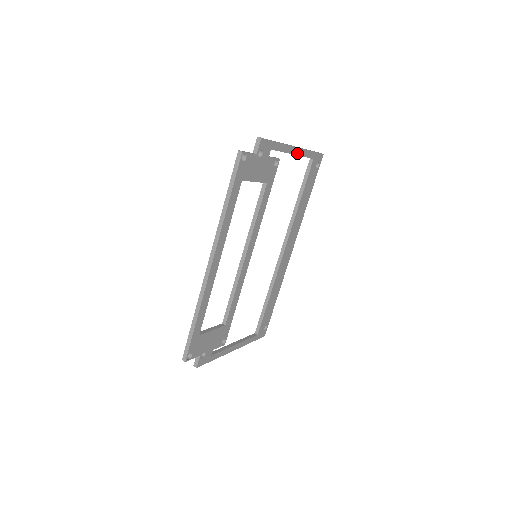
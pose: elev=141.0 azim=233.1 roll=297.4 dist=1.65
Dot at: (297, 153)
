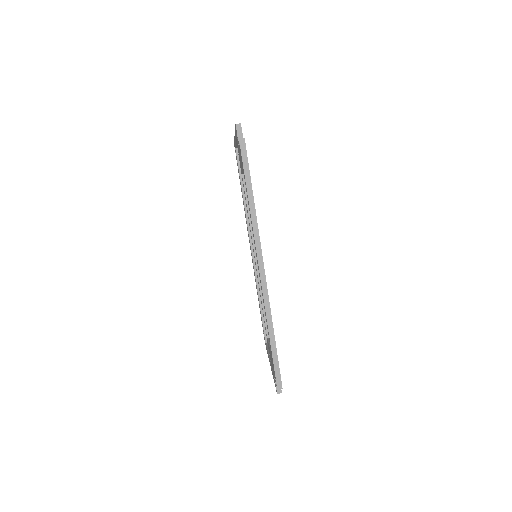
Dot at: occluded
